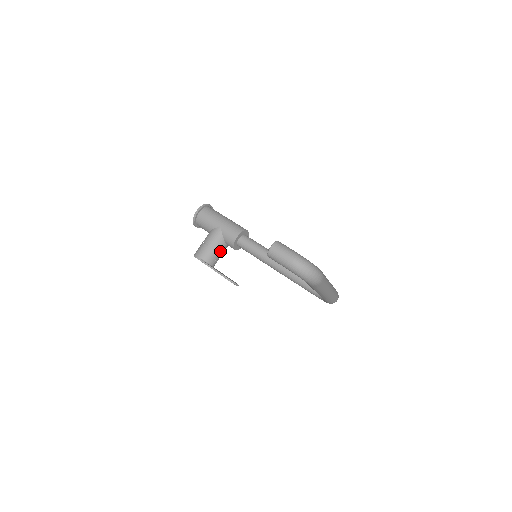
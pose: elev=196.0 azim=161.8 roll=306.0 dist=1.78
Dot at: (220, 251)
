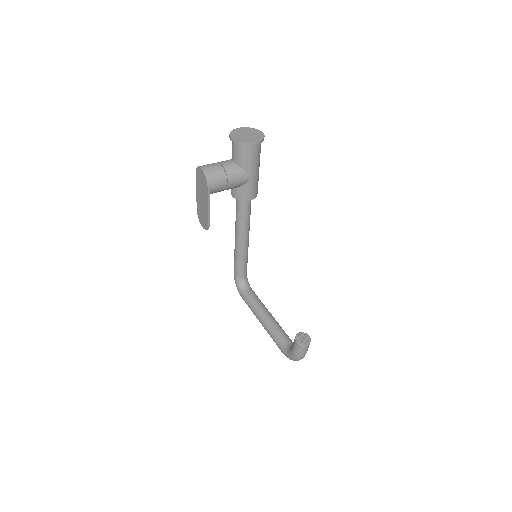
Dot at: occluded
